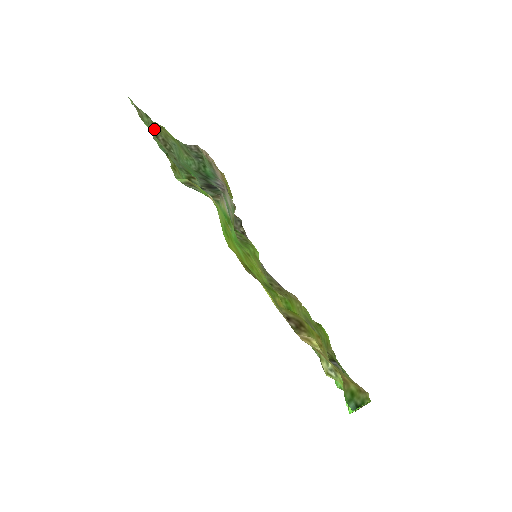
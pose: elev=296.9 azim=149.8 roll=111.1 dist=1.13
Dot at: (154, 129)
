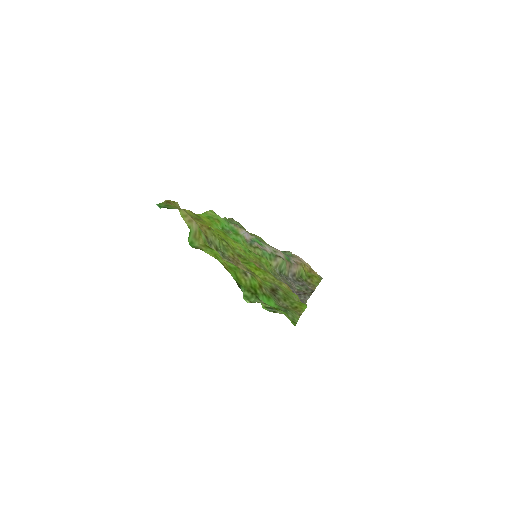
Dot at: occluded
